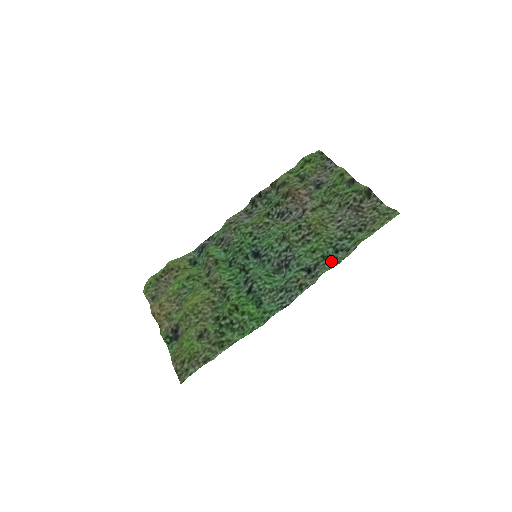
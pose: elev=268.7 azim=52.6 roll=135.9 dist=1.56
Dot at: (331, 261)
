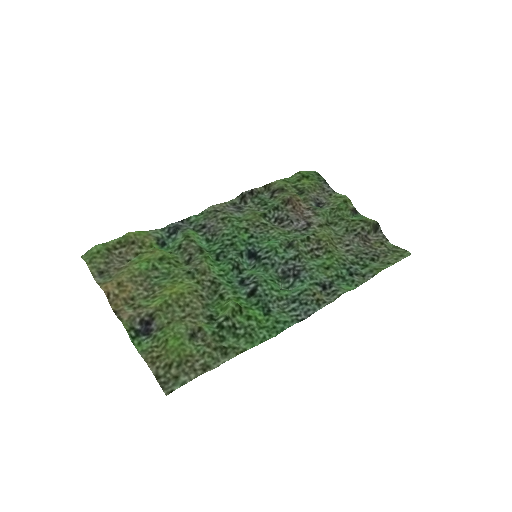
Dot at: (346, 283)
